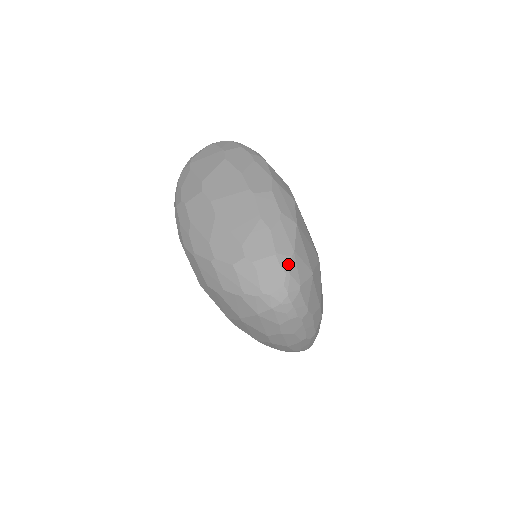
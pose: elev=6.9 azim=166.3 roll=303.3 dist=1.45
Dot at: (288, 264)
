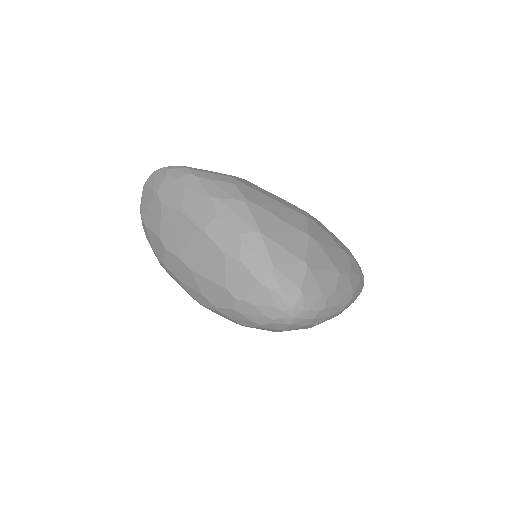
Dot at: (275, 282)
